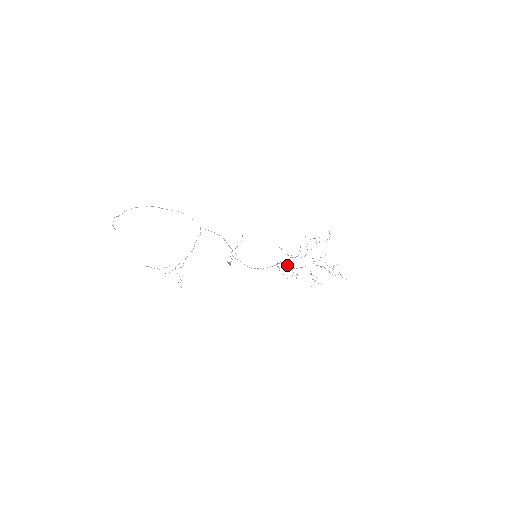
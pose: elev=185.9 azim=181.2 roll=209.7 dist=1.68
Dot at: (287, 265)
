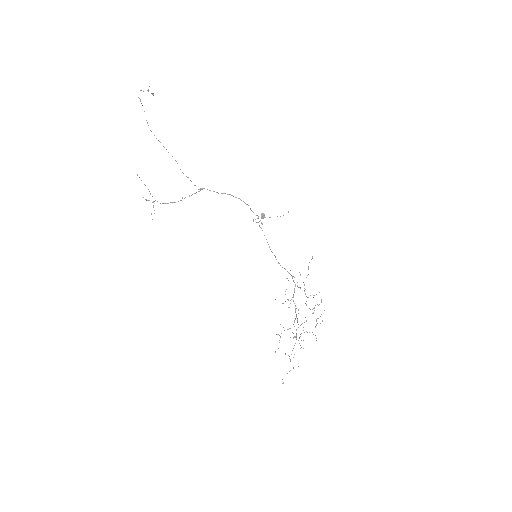
Dot at: (294, 288)
